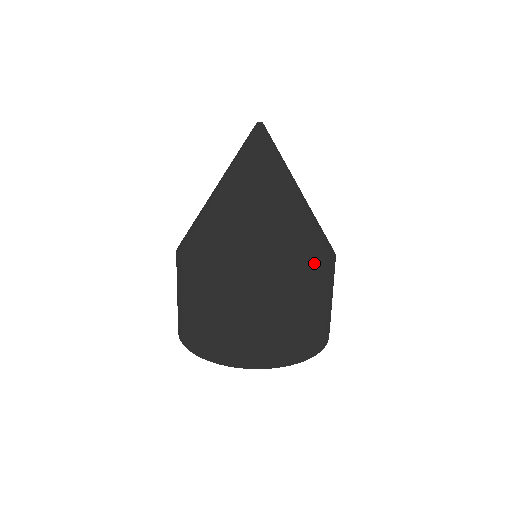
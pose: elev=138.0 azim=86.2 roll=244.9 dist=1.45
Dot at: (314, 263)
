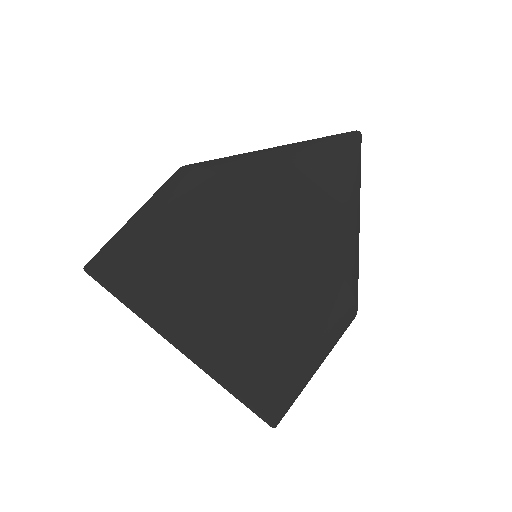
Dot at: (335, 254)
